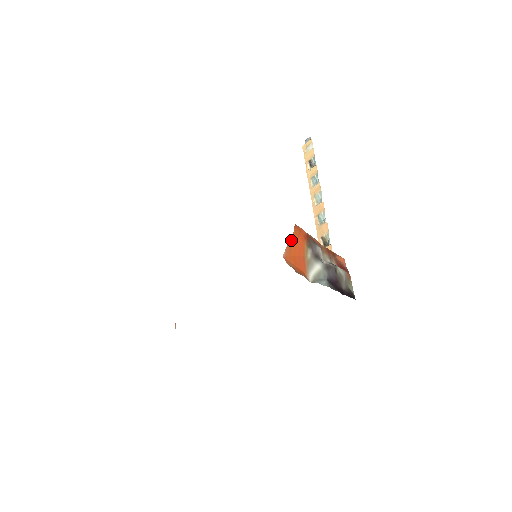
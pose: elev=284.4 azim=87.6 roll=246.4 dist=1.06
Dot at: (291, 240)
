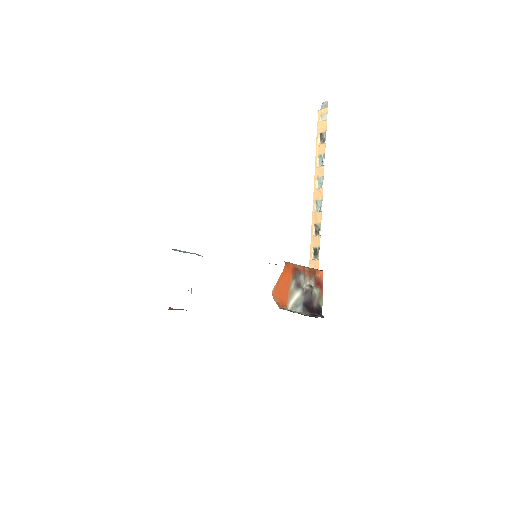
Dot at: (280, 277)
